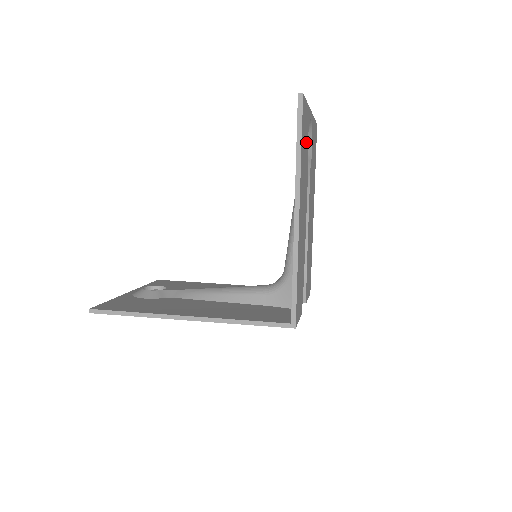
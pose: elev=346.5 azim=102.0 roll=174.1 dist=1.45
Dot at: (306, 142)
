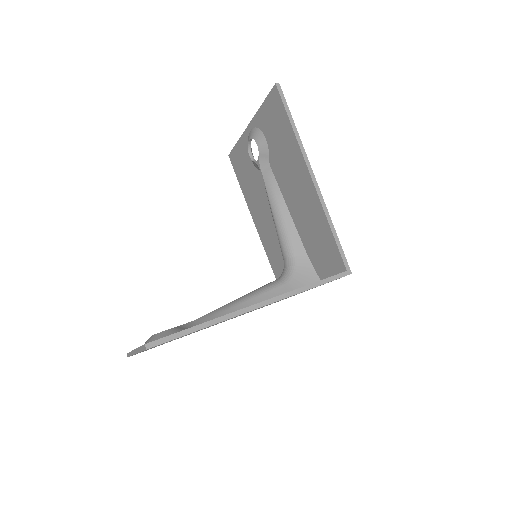
Dot at: occluded
